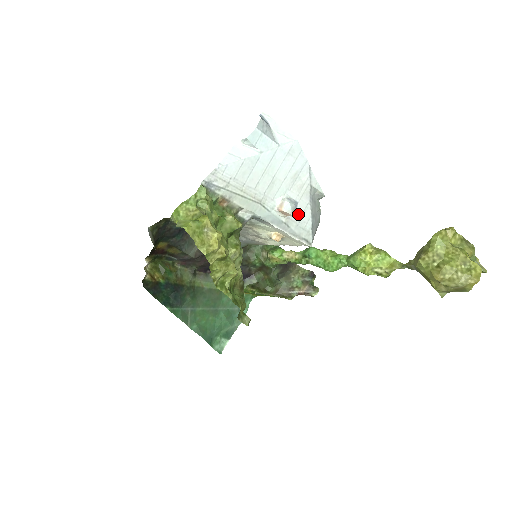
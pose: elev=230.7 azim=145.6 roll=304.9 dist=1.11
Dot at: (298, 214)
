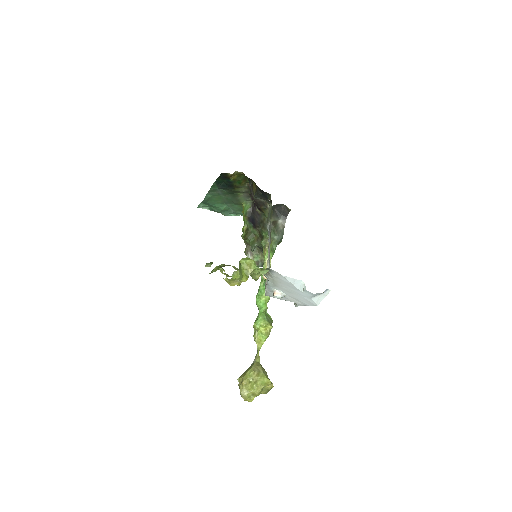
Dot at: occluded
